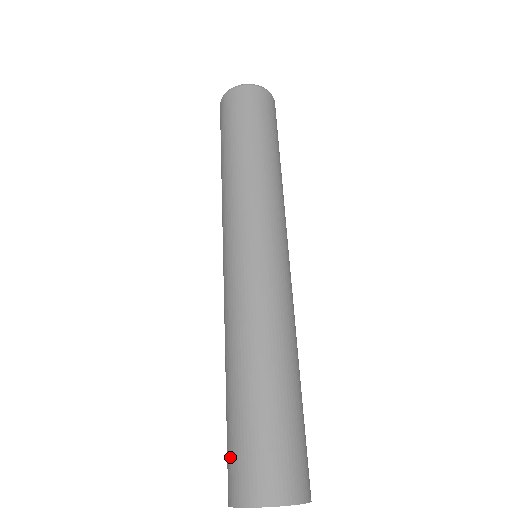
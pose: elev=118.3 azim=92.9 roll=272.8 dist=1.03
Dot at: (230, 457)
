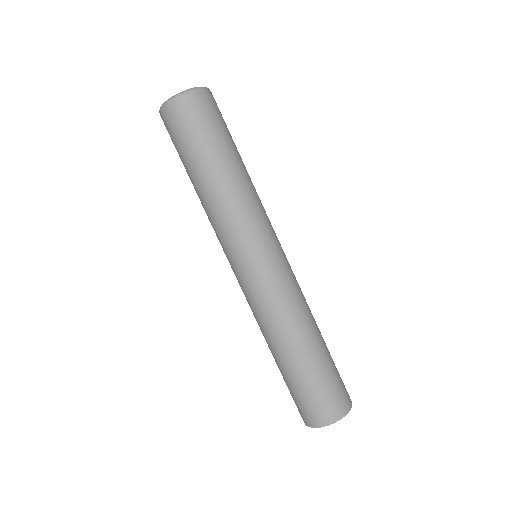
Dot at: (317, 400)
